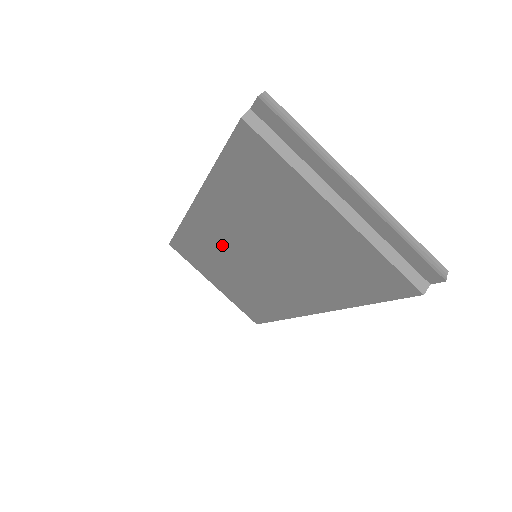
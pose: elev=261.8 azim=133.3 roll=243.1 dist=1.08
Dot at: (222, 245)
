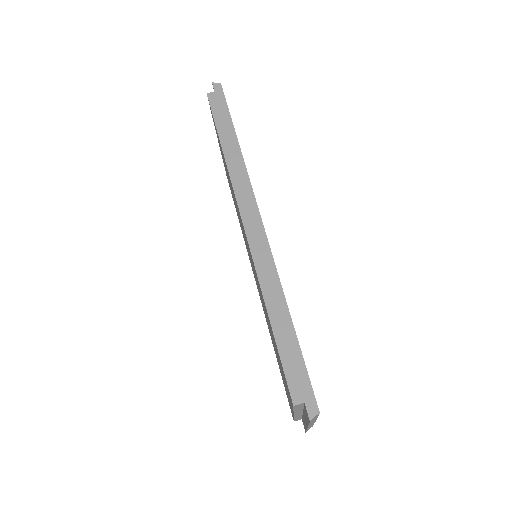
Dot at: occluded
